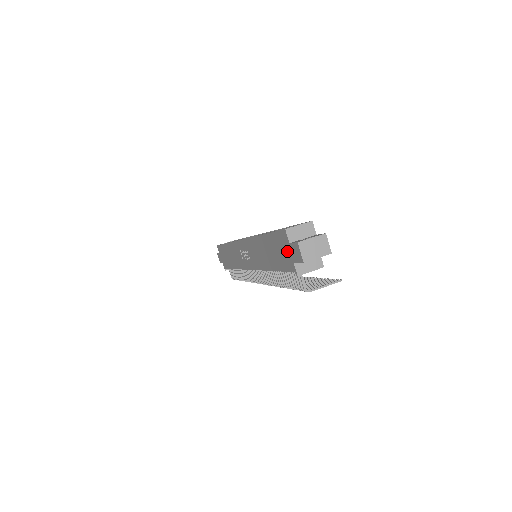
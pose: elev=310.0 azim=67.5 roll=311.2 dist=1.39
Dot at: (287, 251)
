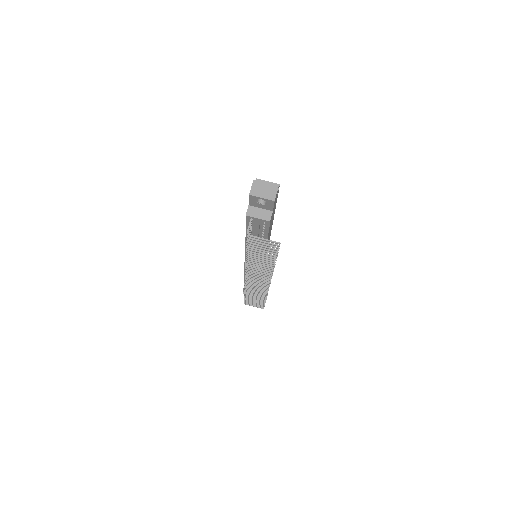
Dot at: occluded
